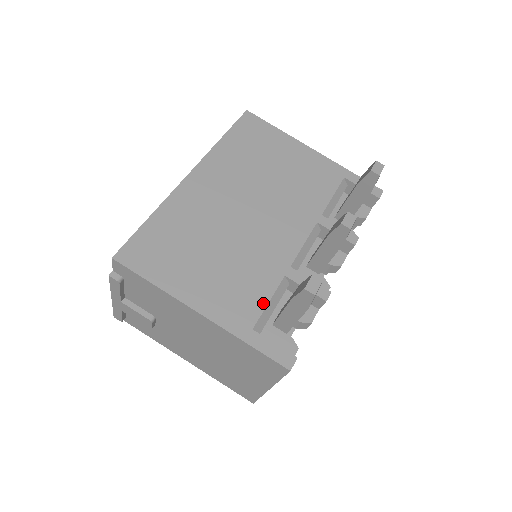
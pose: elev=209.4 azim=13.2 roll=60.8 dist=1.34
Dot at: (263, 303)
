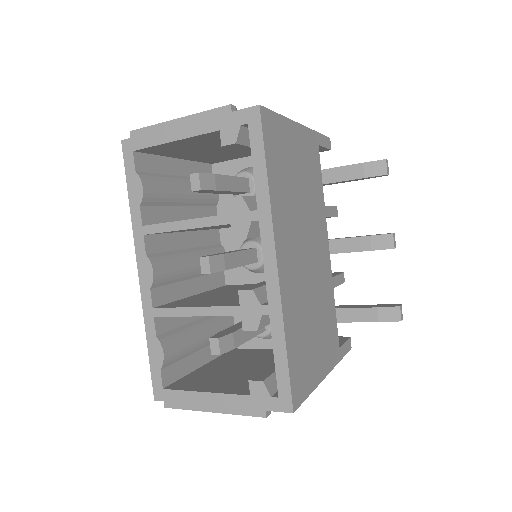
Dot at: (336, 324)
